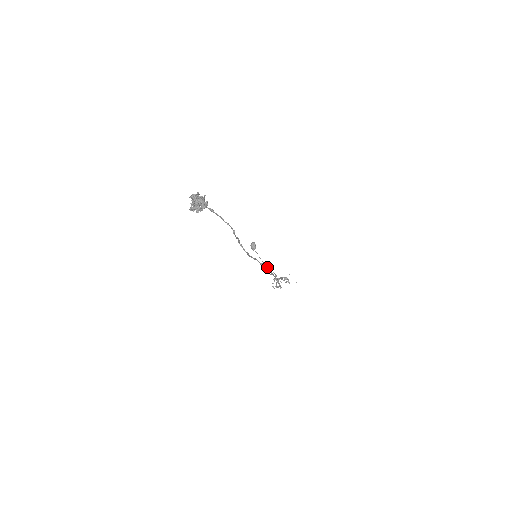
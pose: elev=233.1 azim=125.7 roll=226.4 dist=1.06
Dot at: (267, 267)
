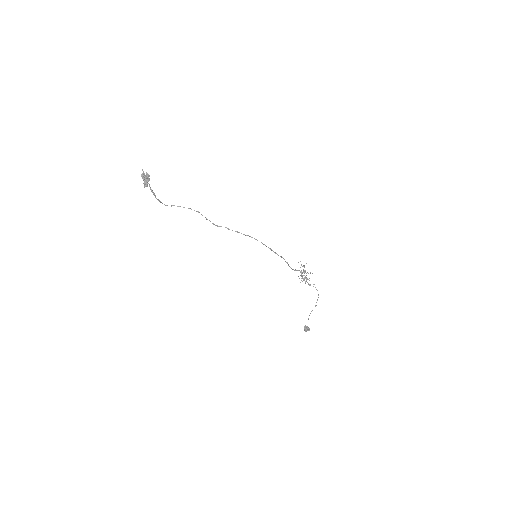
Dot at: (256, 239)
